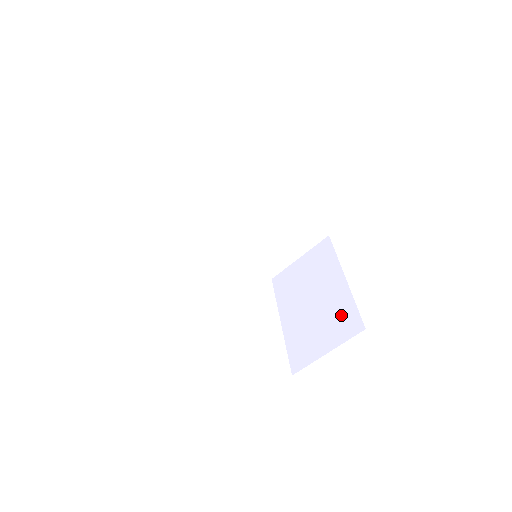
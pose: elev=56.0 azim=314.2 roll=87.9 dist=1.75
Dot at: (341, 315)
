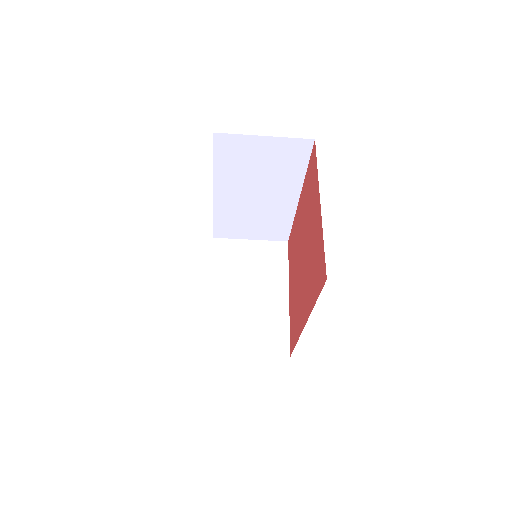
Dot at: (273, 329)
